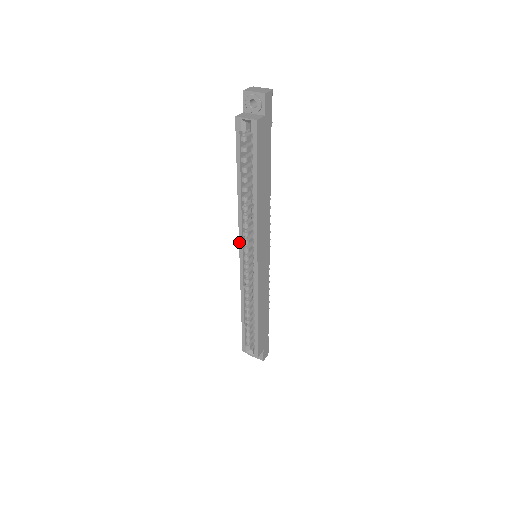
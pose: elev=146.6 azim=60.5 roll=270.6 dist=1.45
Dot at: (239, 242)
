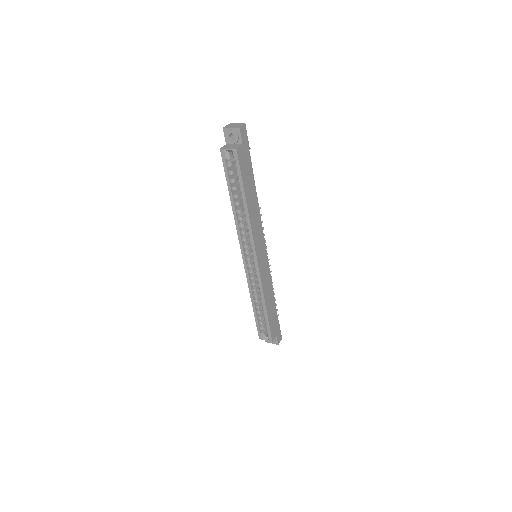
Dot at: (240, 246)
